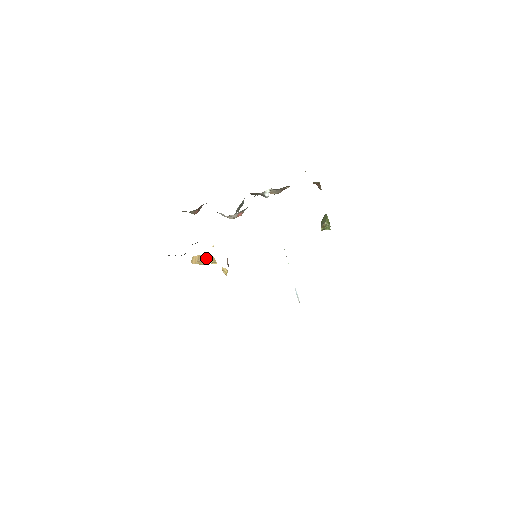
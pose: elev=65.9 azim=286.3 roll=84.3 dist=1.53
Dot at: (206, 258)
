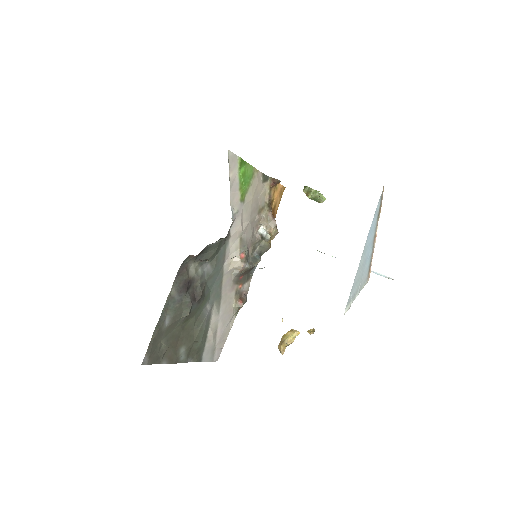
Dot at: (286, 336)
